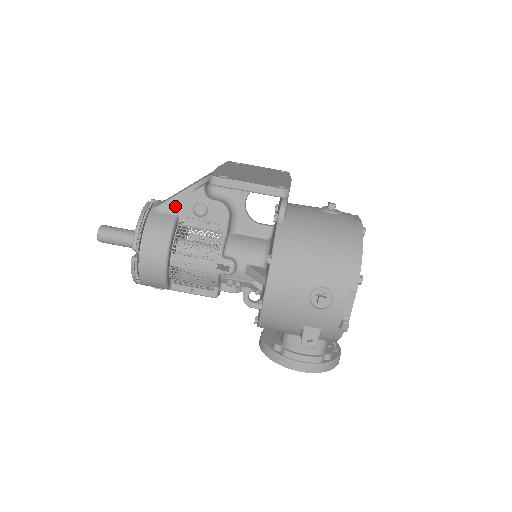
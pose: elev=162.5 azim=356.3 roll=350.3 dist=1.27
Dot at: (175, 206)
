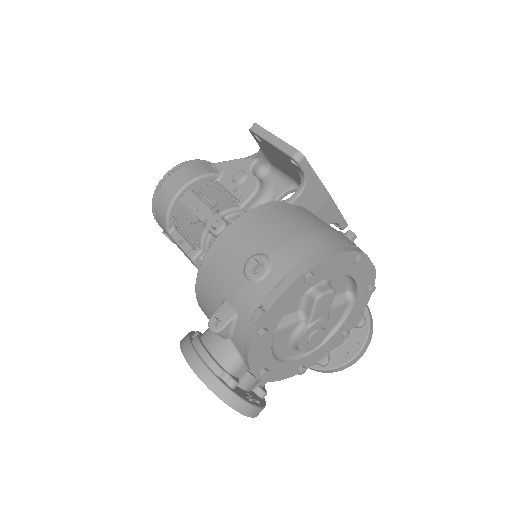
Dot at: (225, 167)
